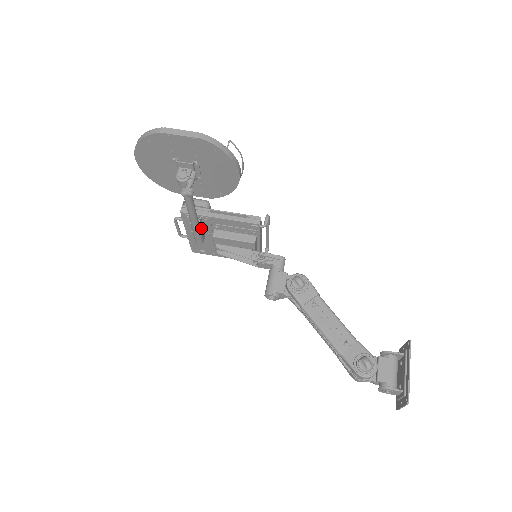
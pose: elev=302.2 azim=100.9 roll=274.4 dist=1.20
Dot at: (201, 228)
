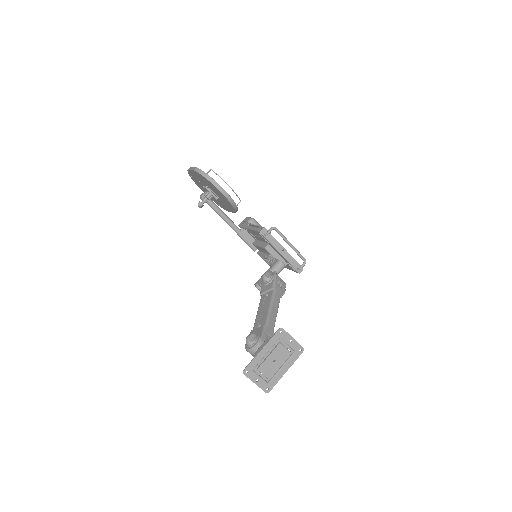
Dot at: (248, 237)
